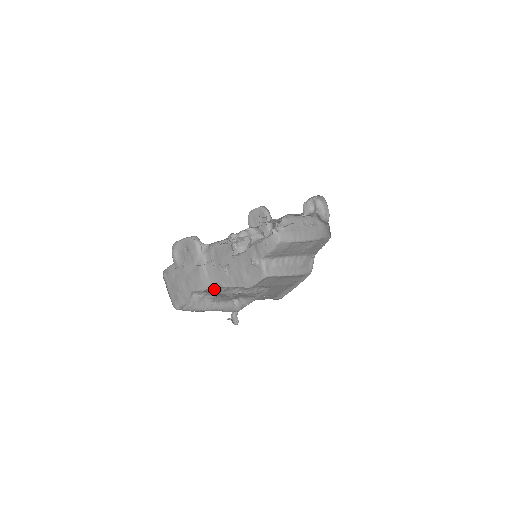
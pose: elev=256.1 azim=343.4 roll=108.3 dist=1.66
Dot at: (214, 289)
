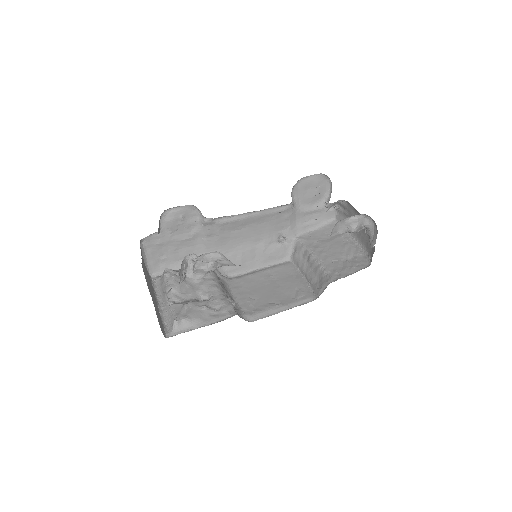
Dot at: occluded
